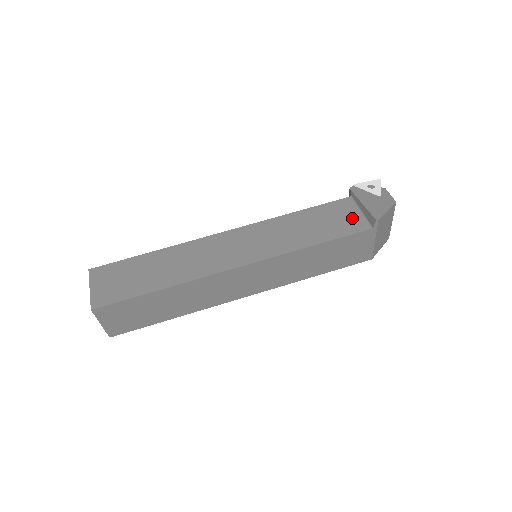
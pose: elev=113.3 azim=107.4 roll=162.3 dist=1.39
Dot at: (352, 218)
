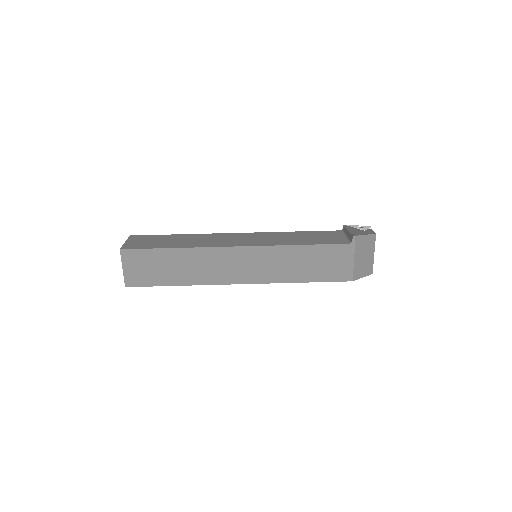
Dot at: (337, 238)
